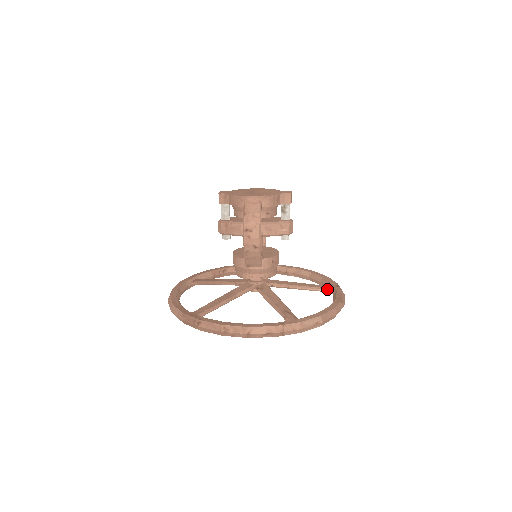
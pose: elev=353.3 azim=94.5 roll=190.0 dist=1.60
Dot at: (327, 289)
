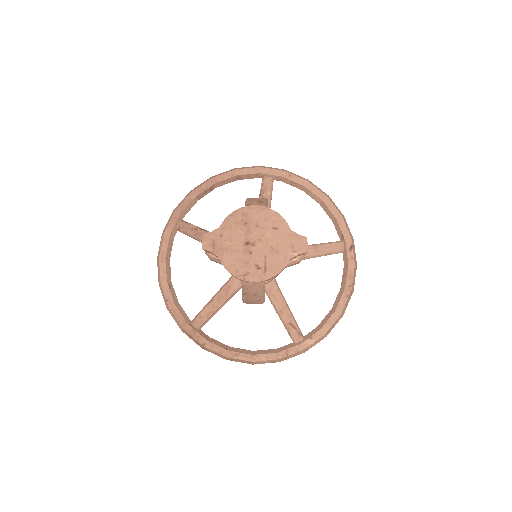
Dot at: occluded
